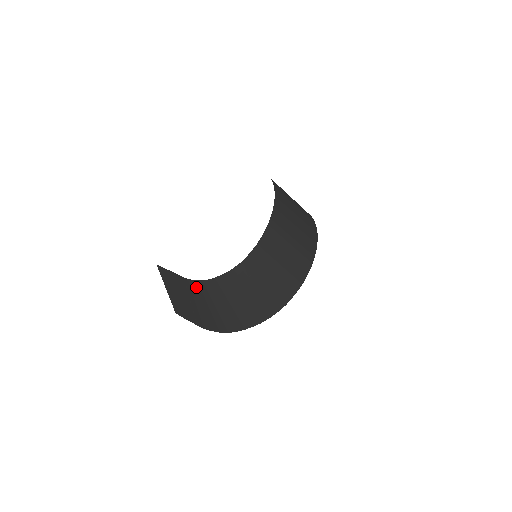
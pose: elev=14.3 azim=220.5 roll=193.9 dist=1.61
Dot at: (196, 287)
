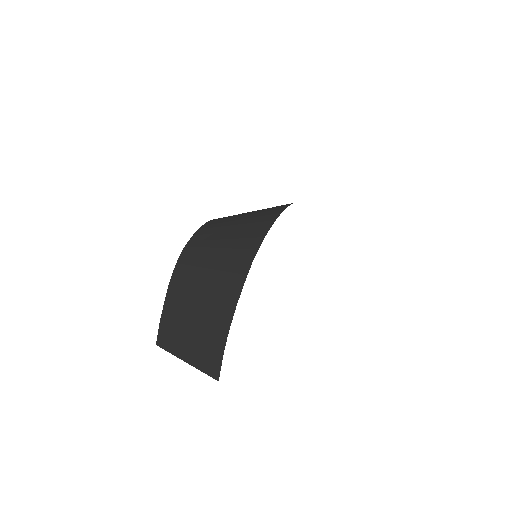
Dot at: (182, 271)
